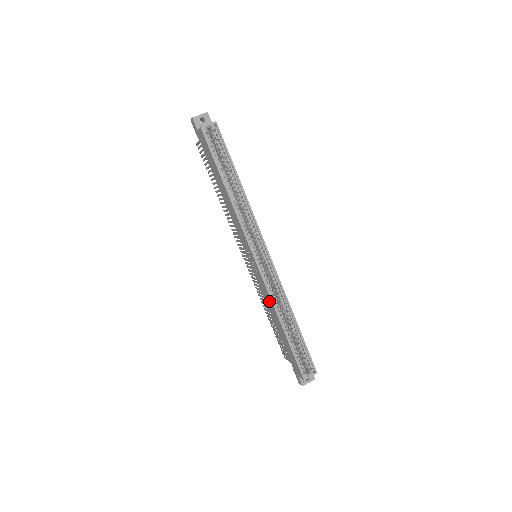
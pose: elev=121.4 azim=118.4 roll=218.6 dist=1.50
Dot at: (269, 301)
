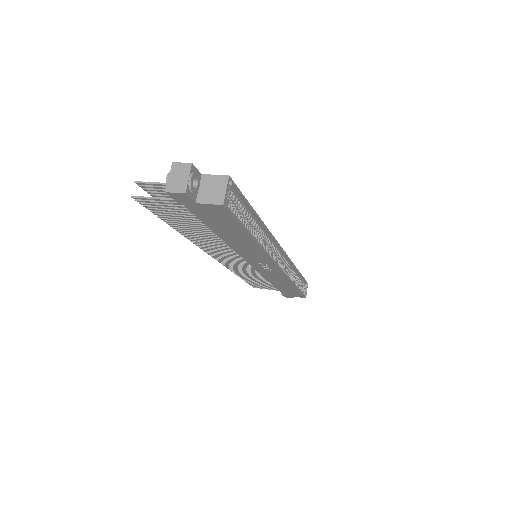
Dot at: (281, 280)
